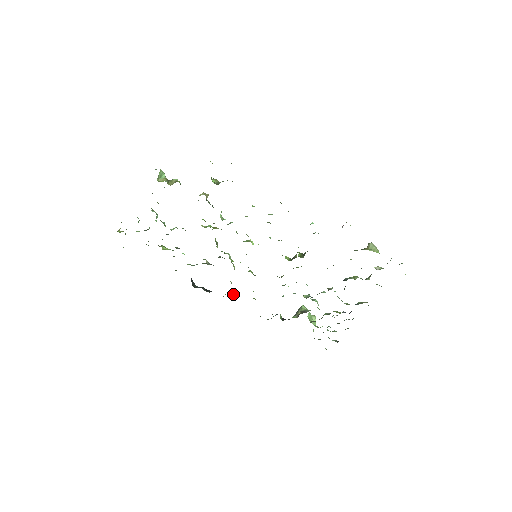
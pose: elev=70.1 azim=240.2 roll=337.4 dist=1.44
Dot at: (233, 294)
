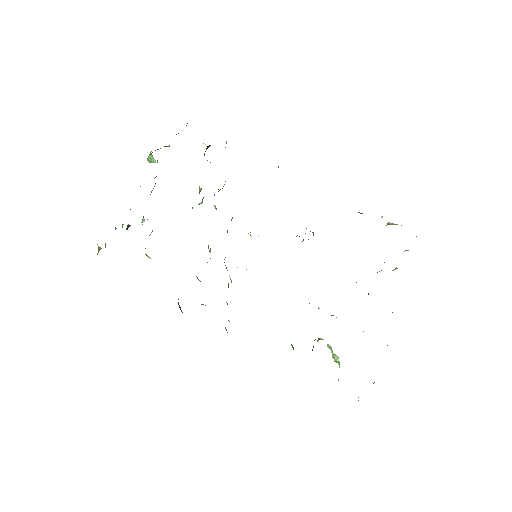
Dot at: occluded
